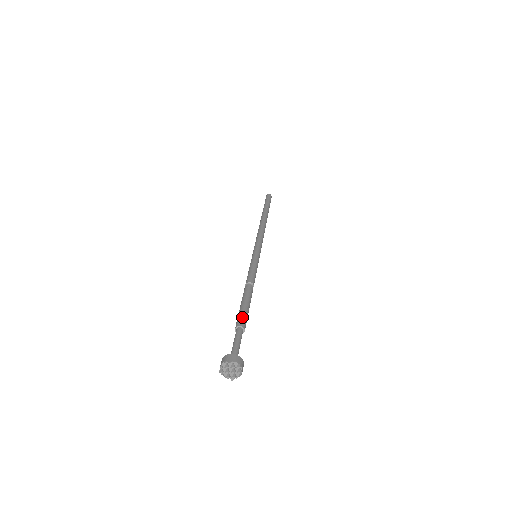
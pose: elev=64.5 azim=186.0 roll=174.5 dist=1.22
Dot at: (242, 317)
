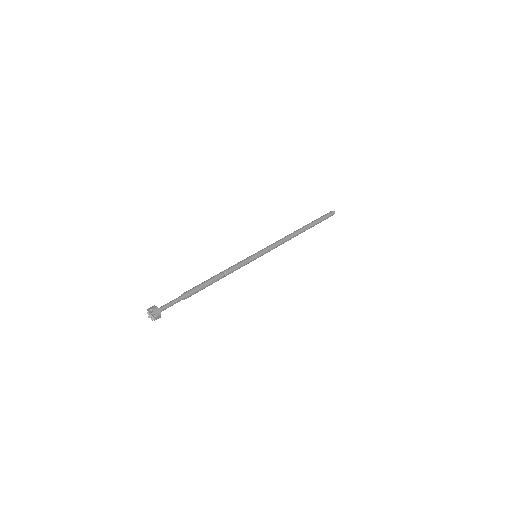
Dot at: (192, 292)
